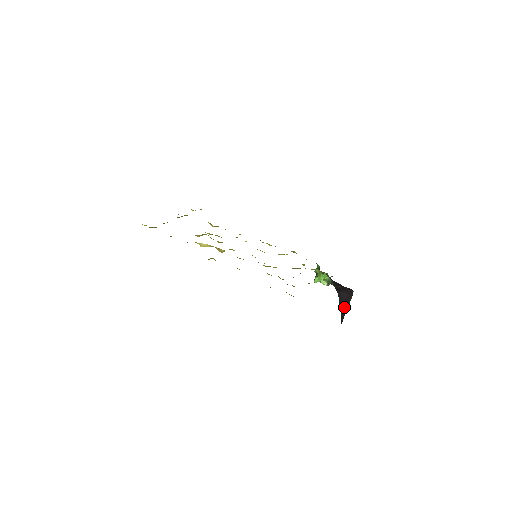
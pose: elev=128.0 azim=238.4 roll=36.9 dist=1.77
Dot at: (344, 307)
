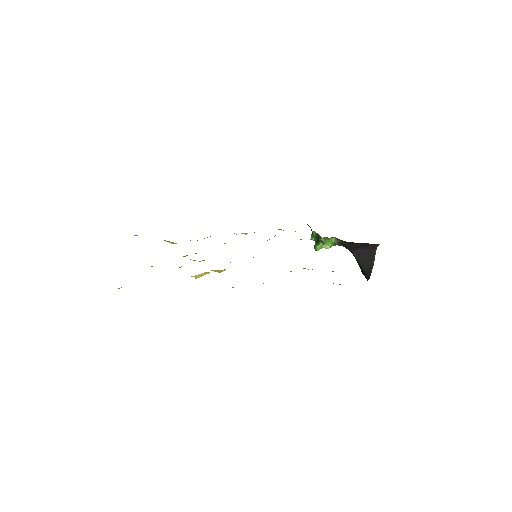
Dot at: (368, 263)
